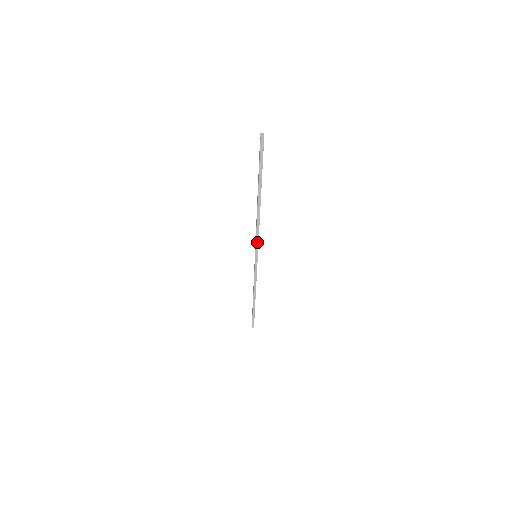
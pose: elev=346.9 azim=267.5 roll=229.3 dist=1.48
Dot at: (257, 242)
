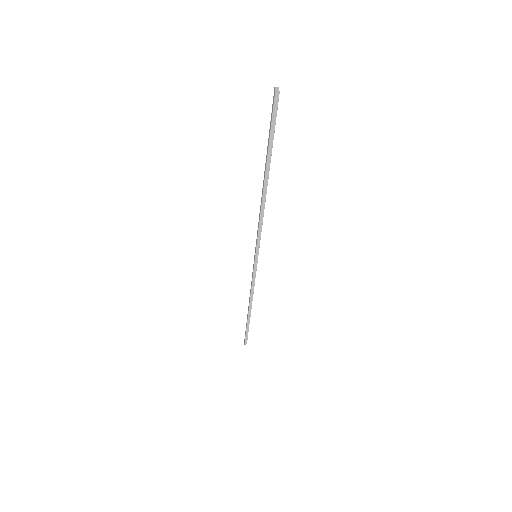
Dot at: (259, 238)
